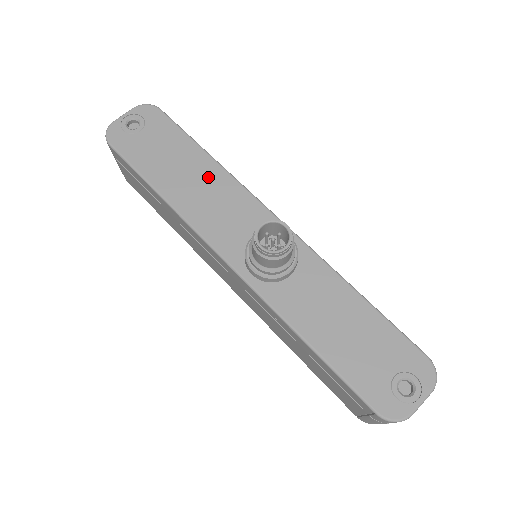
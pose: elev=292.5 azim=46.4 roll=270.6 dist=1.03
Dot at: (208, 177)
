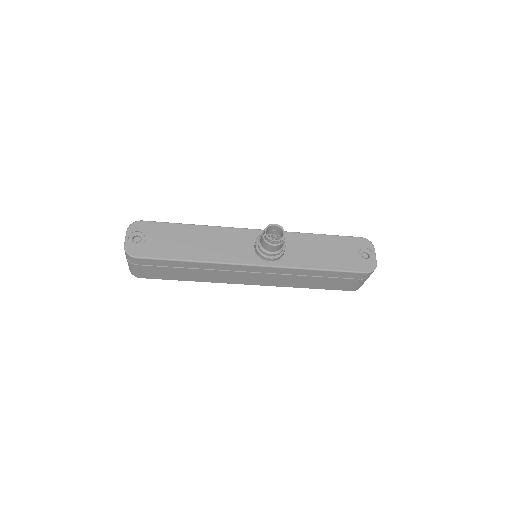
Dot at: (204, 235)
